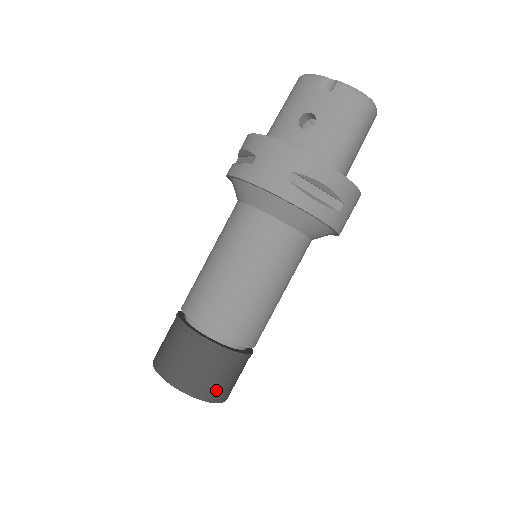
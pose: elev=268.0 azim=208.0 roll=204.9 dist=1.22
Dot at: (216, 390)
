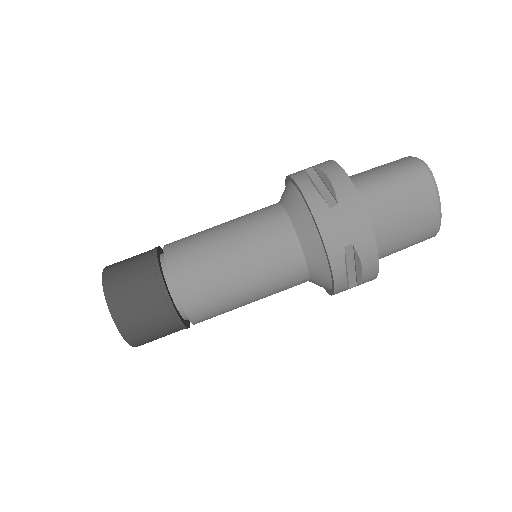
Dot at: (118, 287)
